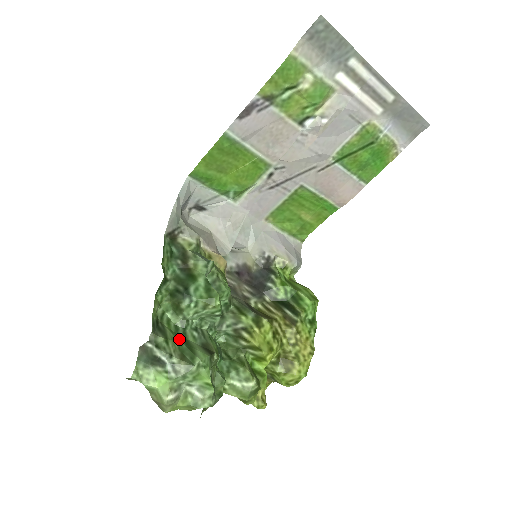
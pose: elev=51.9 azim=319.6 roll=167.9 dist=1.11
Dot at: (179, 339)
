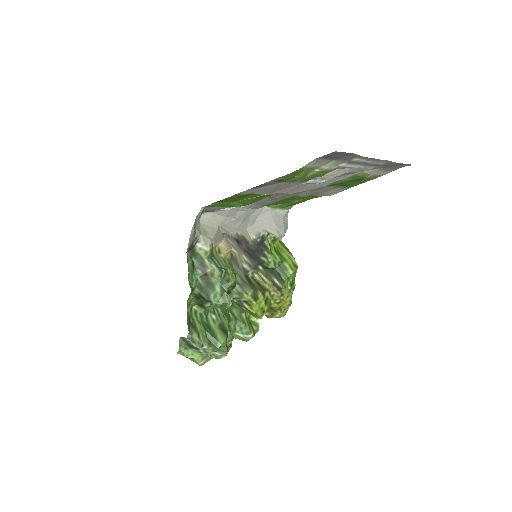
Dot at: (205, 328)
